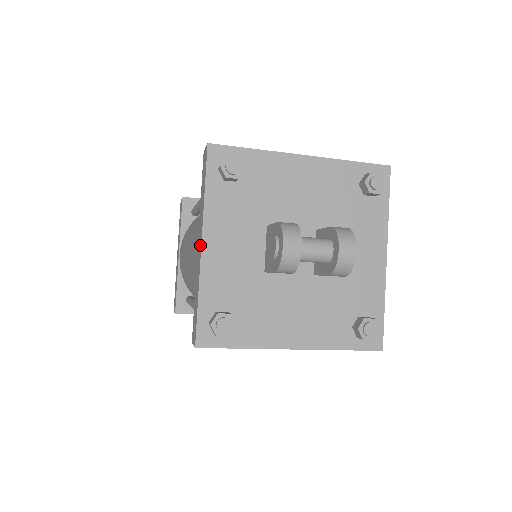
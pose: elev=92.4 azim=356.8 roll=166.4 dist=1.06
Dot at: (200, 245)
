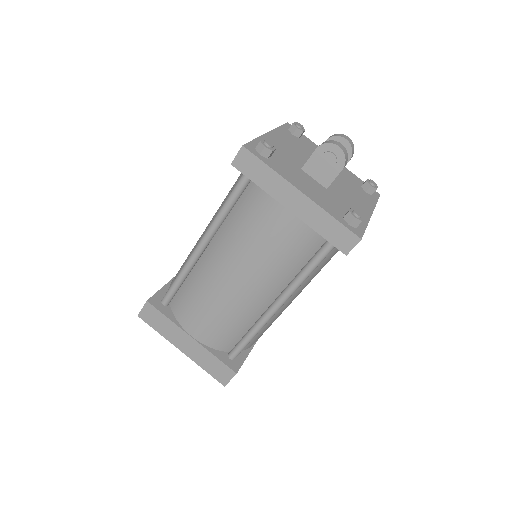
Dot at: (299, 196)
